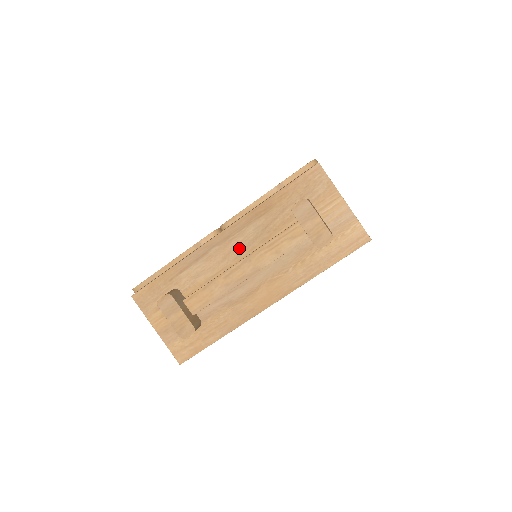
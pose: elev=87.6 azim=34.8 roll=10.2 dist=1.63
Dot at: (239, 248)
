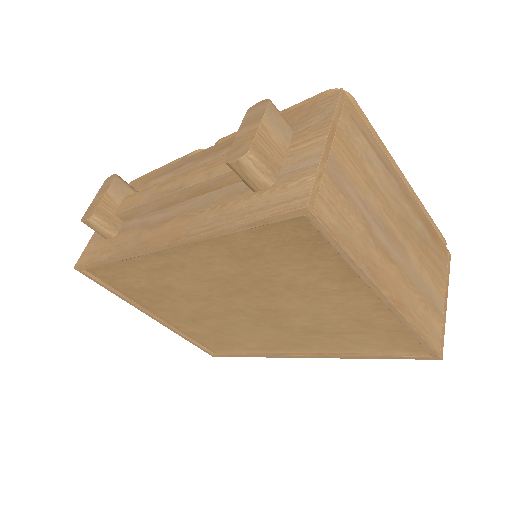
Dot at: occluded
